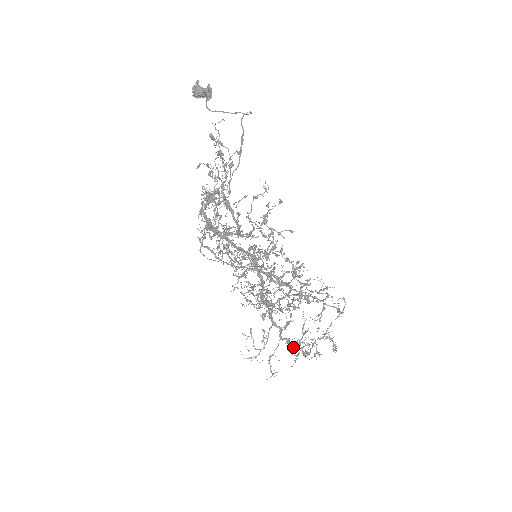
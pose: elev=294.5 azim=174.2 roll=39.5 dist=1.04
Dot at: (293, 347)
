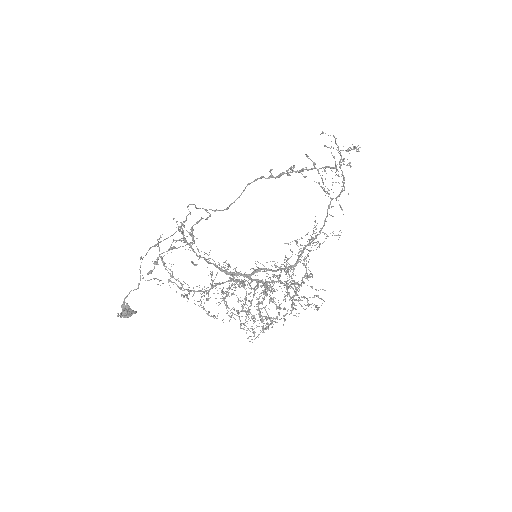
Dot at: (331, 207)
